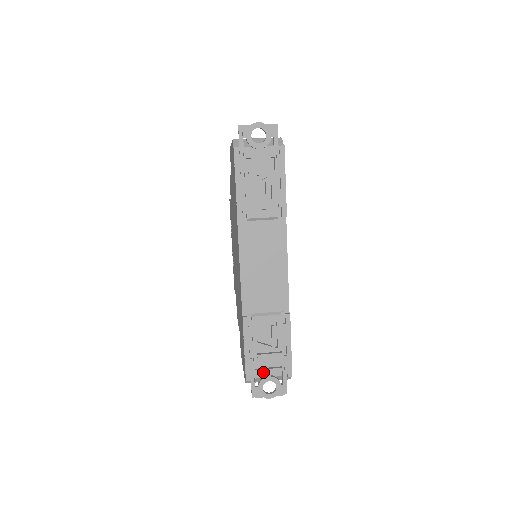
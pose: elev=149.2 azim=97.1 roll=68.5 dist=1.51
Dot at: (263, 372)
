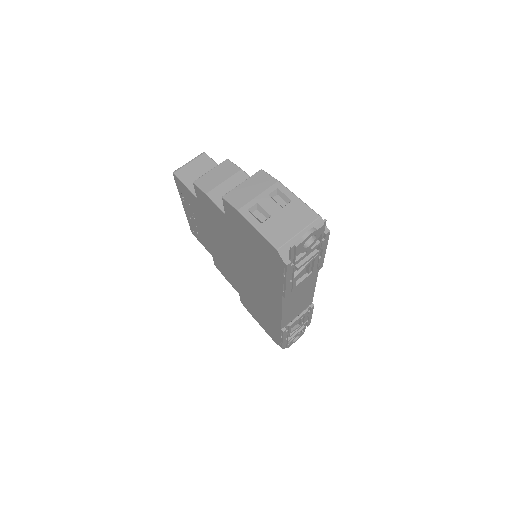
Dot at: (293, 338)
